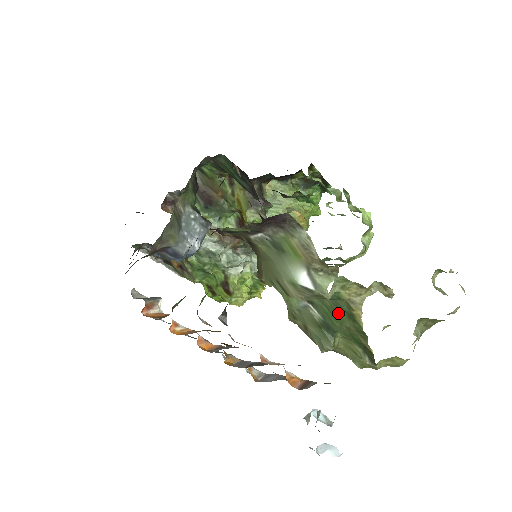
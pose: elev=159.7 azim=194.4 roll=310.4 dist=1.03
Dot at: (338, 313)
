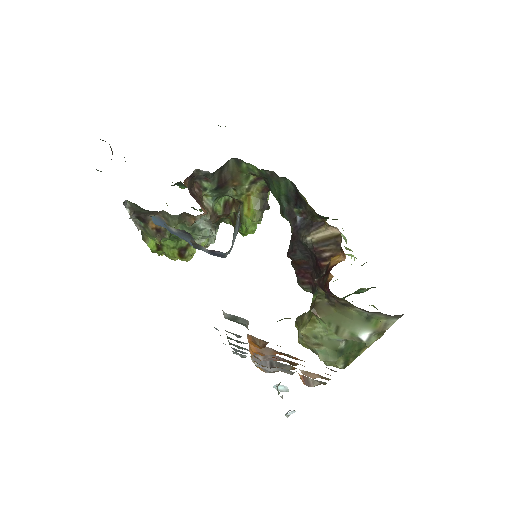
Dot at: (356, 348)
